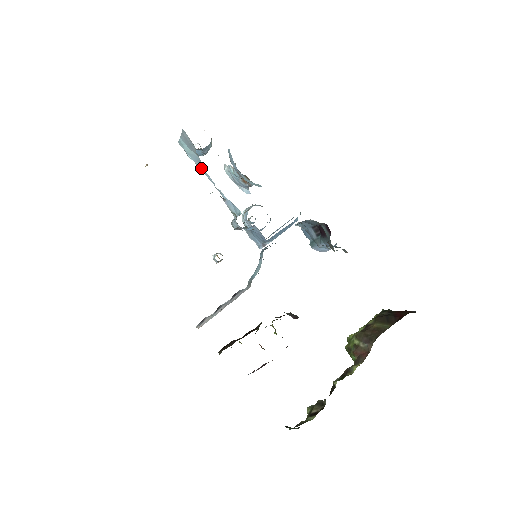
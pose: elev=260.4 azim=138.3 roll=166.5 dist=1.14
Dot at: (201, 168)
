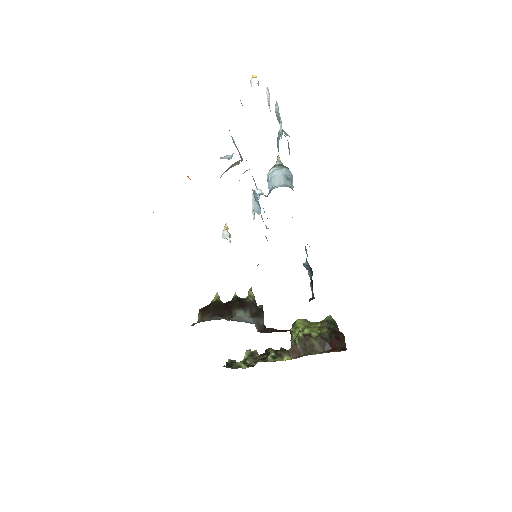
Dot at: (241, 160)
